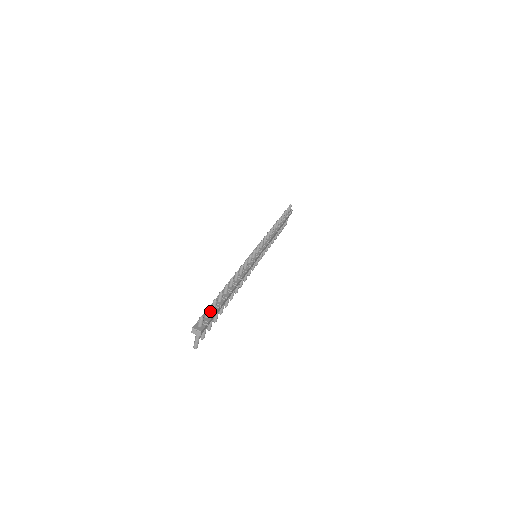
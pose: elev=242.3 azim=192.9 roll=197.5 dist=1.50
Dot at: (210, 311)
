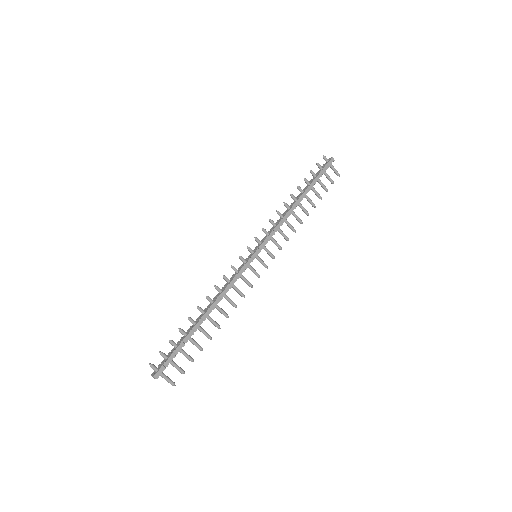
Dot at: (171, 351)
